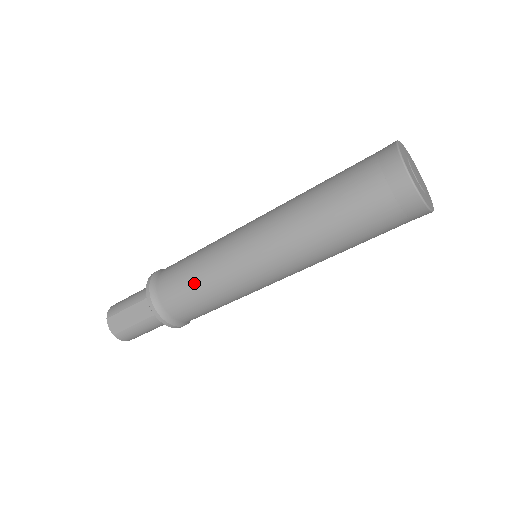
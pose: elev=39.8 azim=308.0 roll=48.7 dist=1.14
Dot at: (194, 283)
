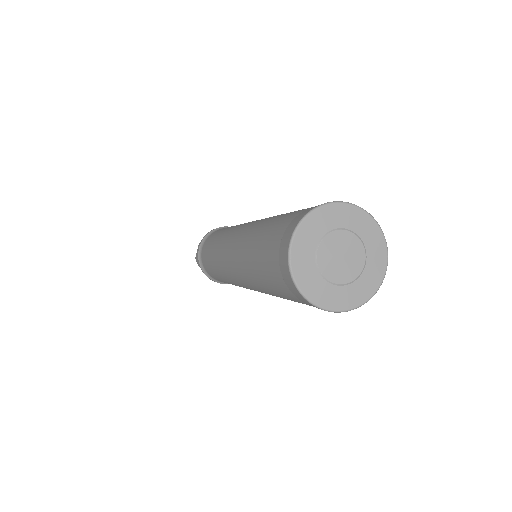
Dot at: (211, 248)
